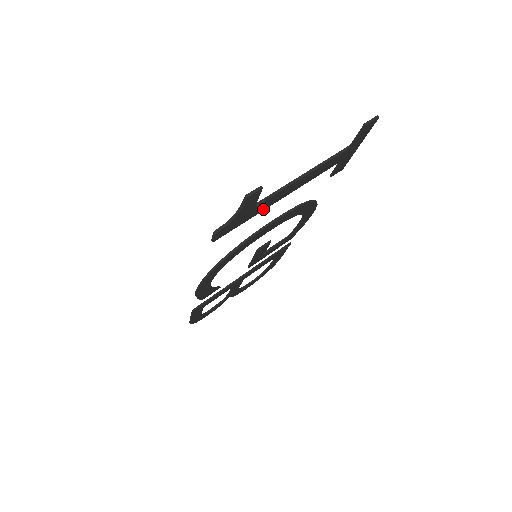
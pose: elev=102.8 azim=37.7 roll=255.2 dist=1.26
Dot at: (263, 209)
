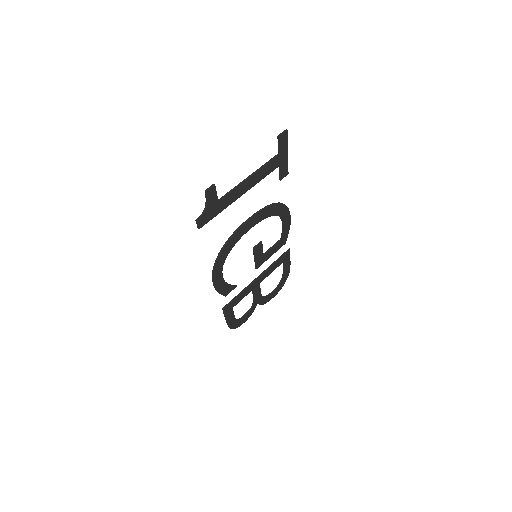
Dot at: (229, 204)
